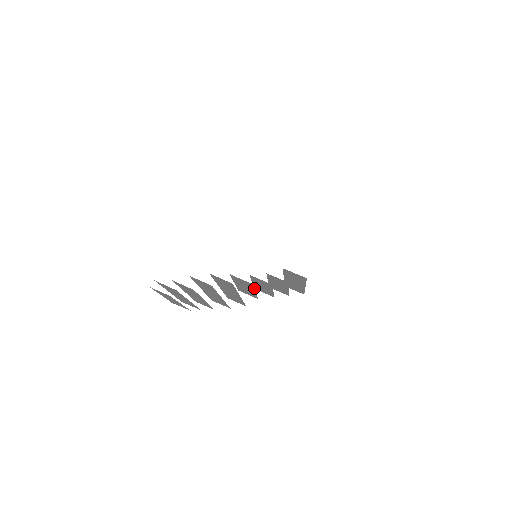
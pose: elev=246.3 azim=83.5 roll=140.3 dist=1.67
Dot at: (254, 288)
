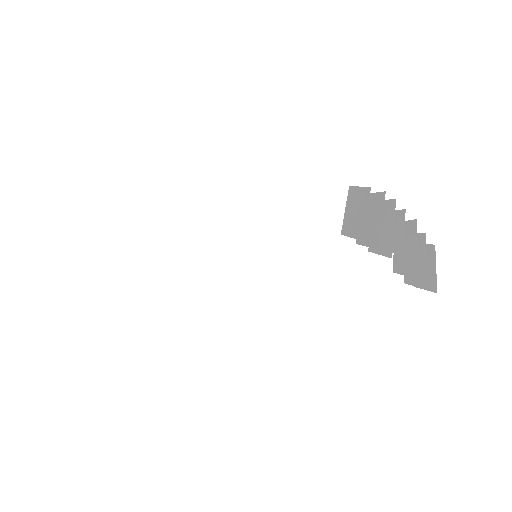
Dot at: occluded
